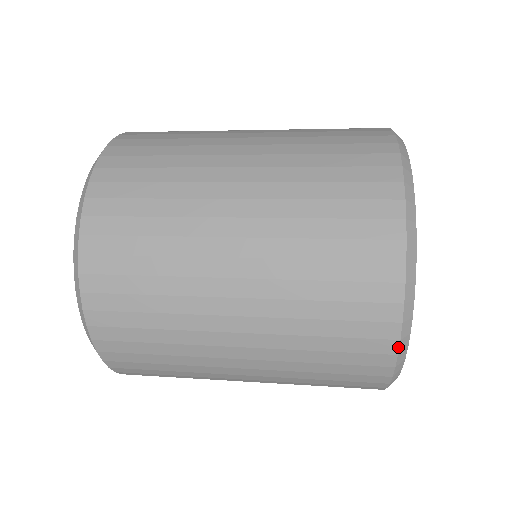
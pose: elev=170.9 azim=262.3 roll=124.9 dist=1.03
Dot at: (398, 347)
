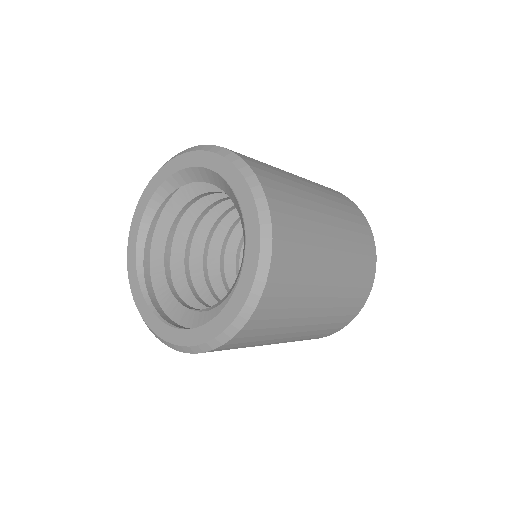
Dot at: occluded
